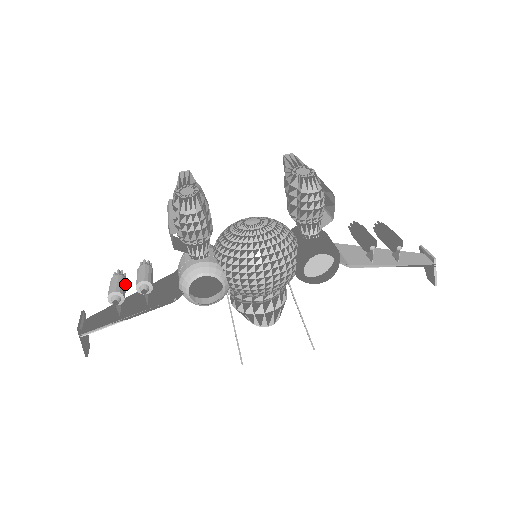
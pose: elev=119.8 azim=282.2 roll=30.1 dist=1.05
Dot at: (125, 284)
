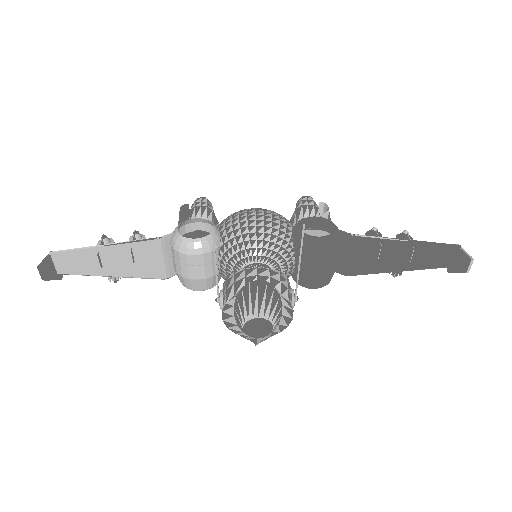
Dot at: occluded
